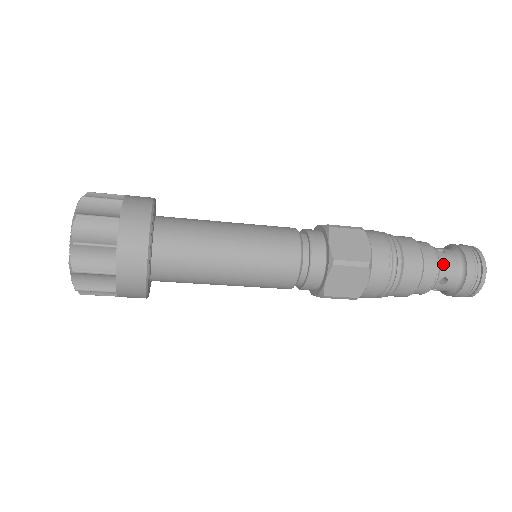
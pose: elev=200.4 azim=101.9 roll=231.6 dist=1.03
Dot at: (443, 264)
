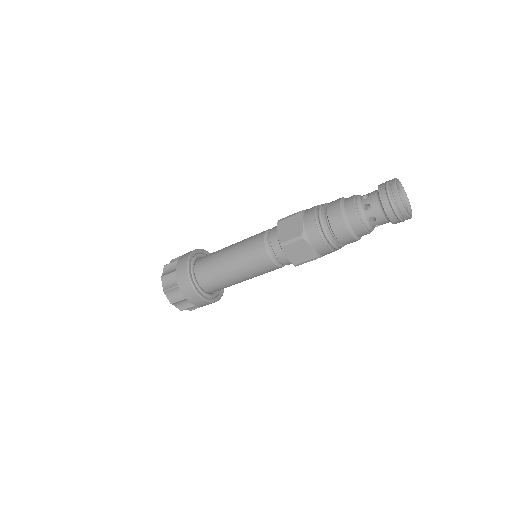
Dot at: occluded
